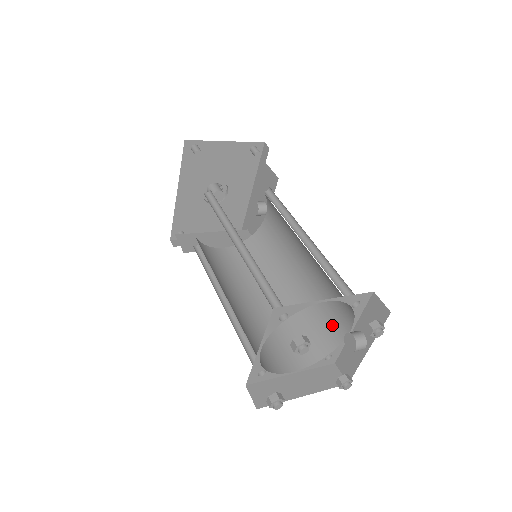
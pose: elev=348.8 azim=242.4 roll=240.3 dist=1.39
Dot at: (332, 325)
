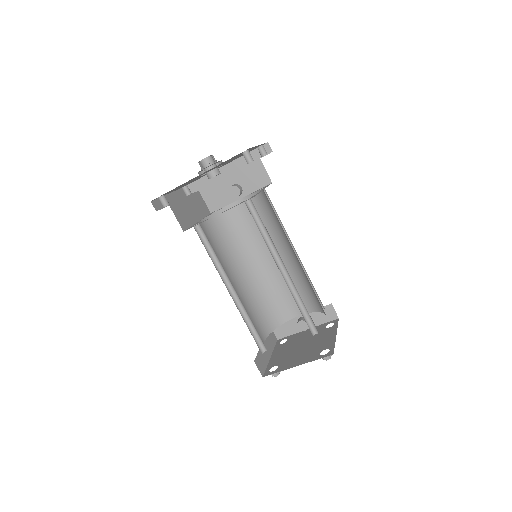
Dot at: (285, 308)
